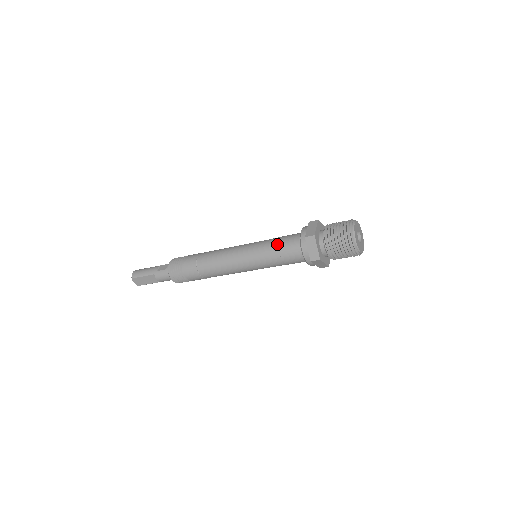
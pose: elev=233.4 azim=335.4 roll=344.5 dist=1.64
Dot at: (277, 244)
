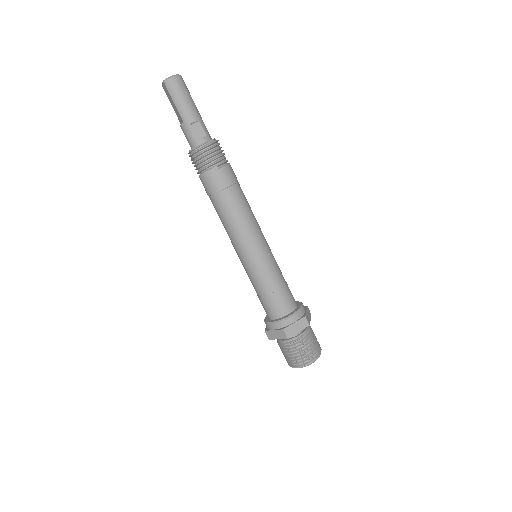
Dot at: (271, 292)
